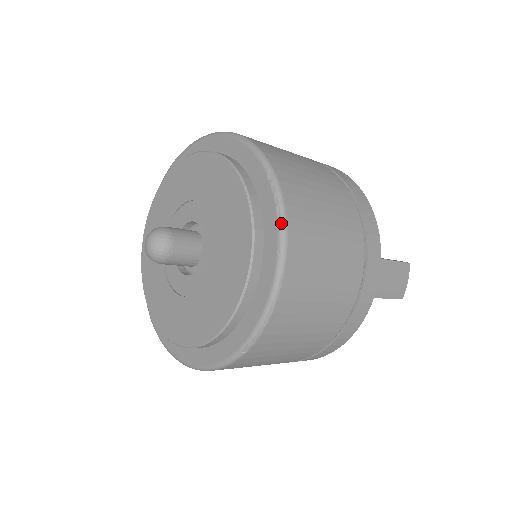
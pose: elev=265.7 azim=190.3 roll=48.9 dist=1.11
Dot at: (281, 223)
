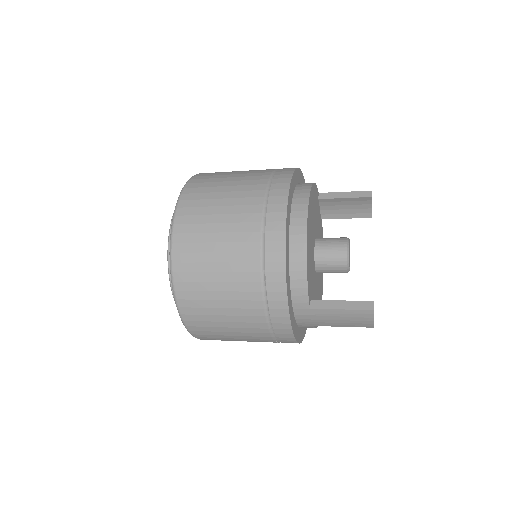
Dot at: (177, 309)
